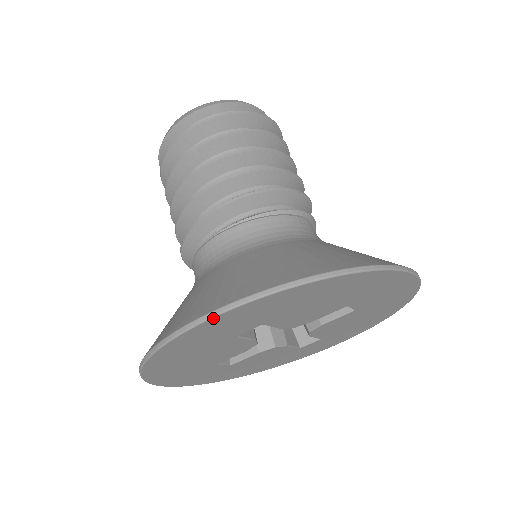
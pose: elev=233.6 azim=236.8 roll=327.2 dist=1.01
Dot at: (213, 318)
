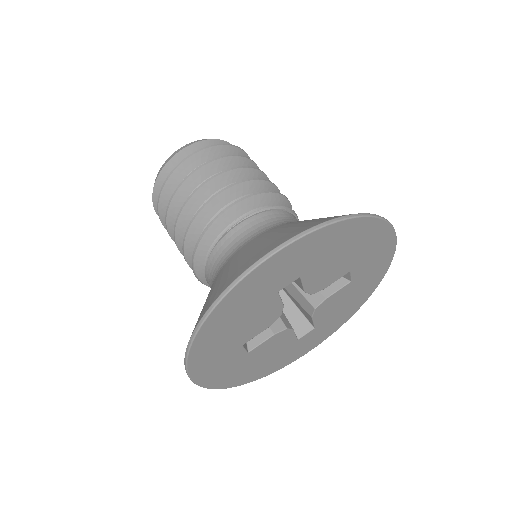
Dot at: (284, 248)
